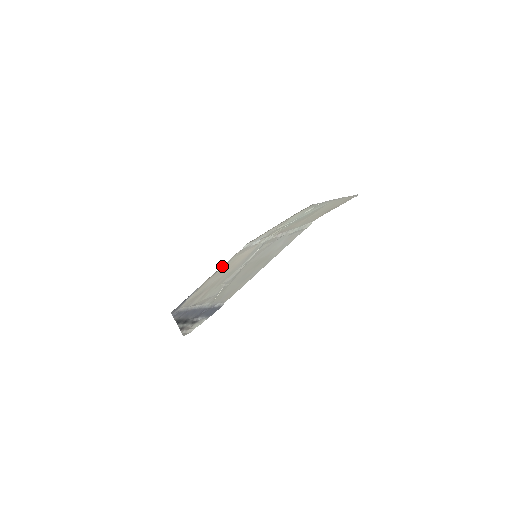
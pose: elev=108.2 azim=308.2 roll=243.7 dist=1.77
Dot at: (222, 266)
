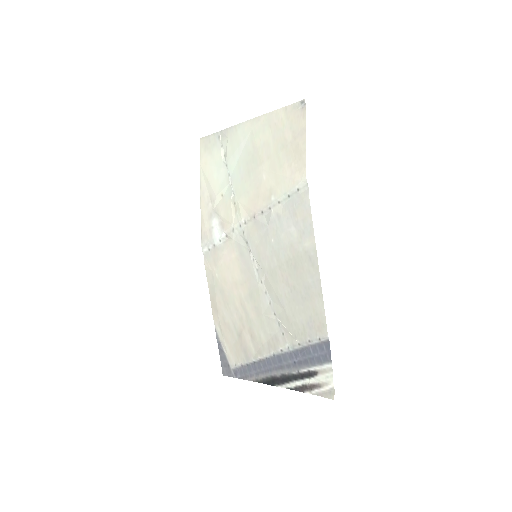
Dot at: (209, 291)
